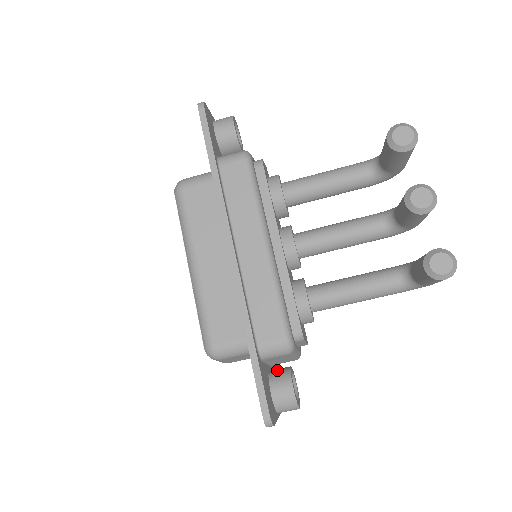
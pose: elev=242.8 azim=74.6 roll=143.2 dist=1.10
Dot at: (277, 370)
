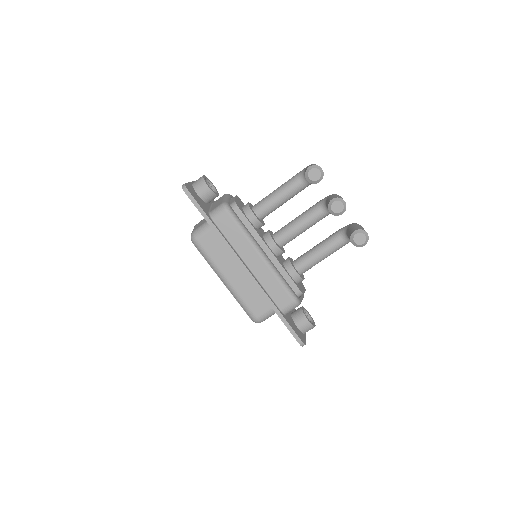
Dot at: (295, 313)
